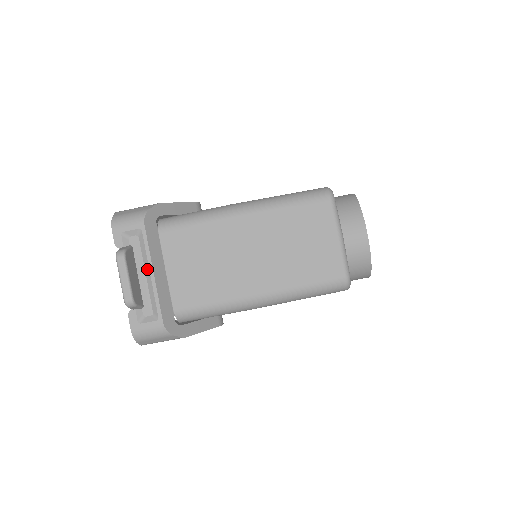
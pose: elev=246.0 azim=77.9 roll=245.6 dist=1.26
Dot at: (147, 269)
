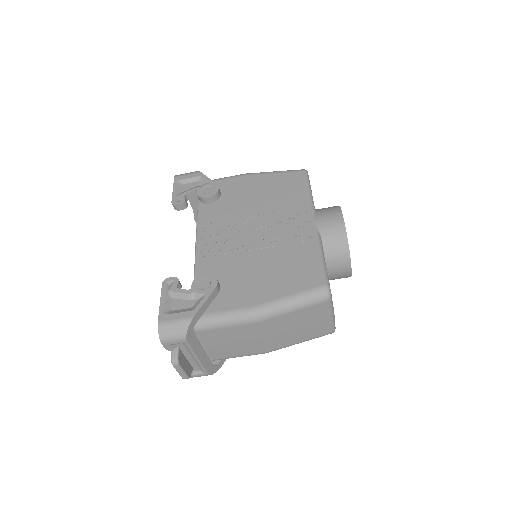
Dot at: (193, 356)
